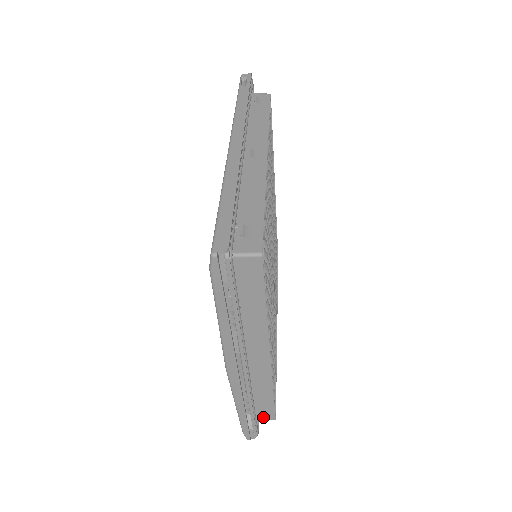
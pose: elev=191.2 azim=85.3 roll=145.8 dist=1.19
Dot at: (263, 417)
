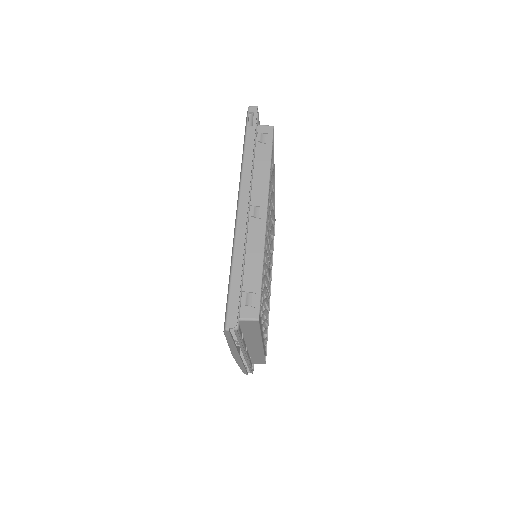
Dot at: (257, 363)
